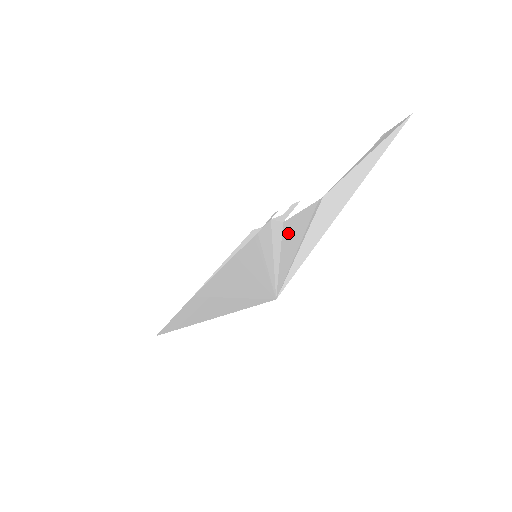
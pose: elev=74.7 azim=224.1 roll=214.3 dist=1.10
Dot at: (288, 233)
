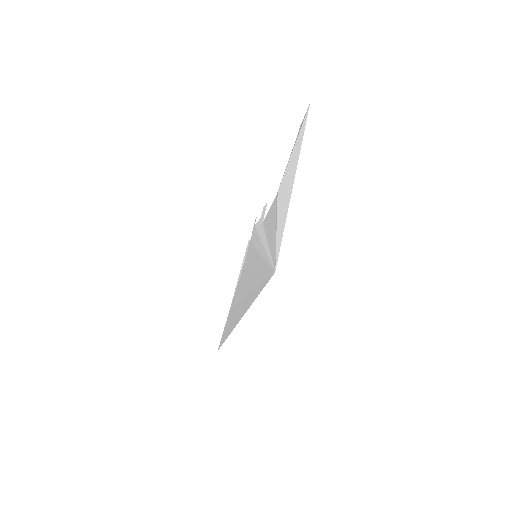
Dot at: (267, 228)
